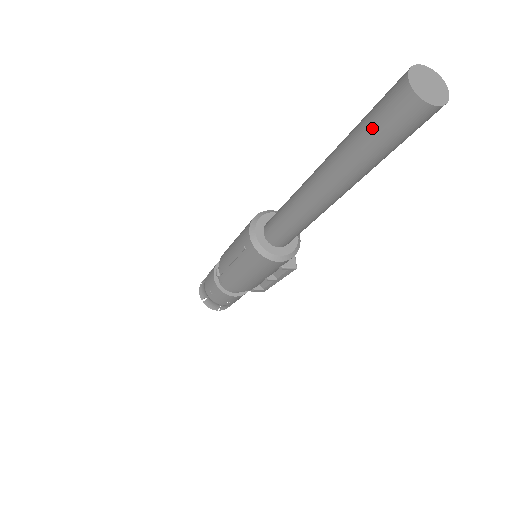
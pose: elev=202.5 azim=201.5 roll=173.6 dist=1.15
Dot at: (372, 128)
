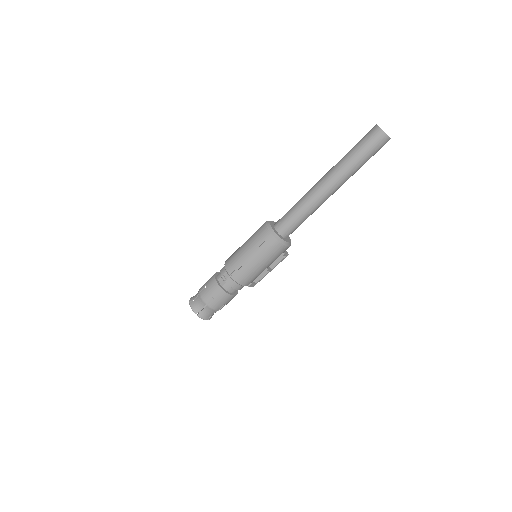
Dot at: (363, 150)
